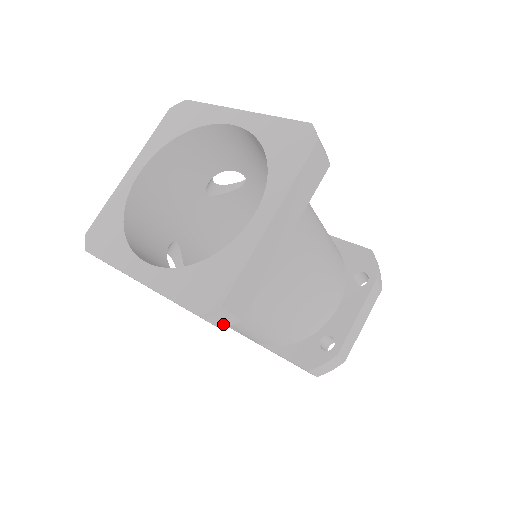
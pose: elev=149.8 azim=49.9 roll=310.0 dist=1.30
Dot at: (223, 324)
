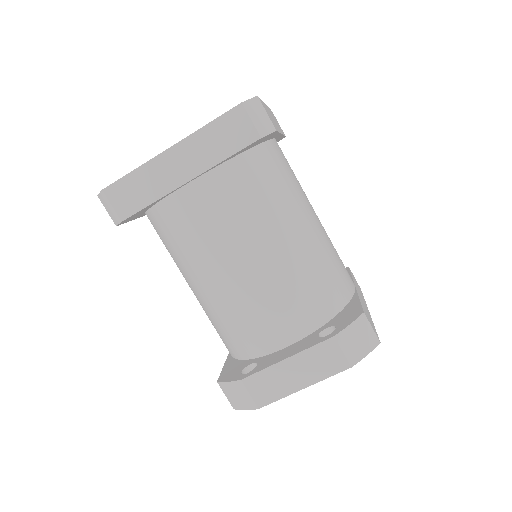
Dot at: (114, 219)
